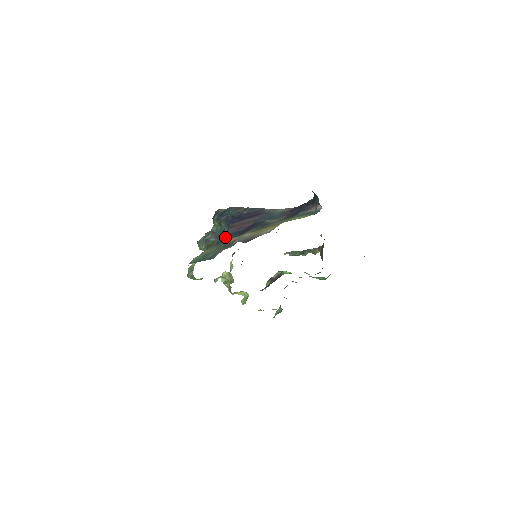
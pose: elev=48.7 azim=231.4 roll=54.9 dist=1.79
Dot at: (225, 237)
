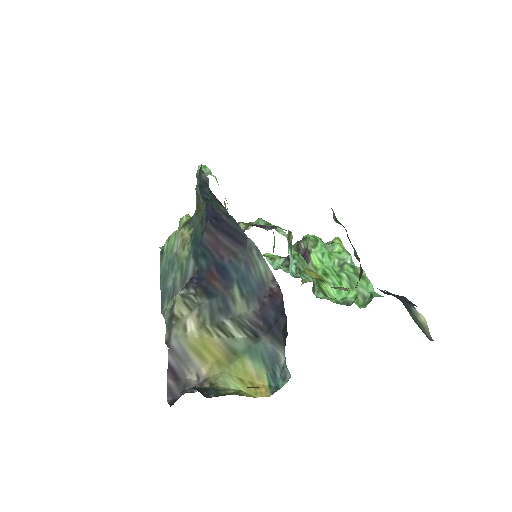
Dot at: (199, 242)
